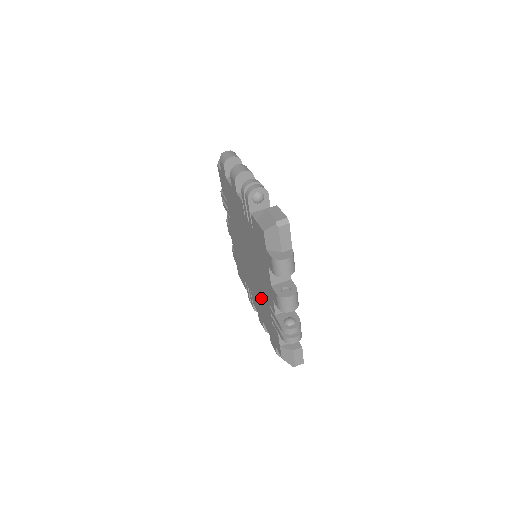
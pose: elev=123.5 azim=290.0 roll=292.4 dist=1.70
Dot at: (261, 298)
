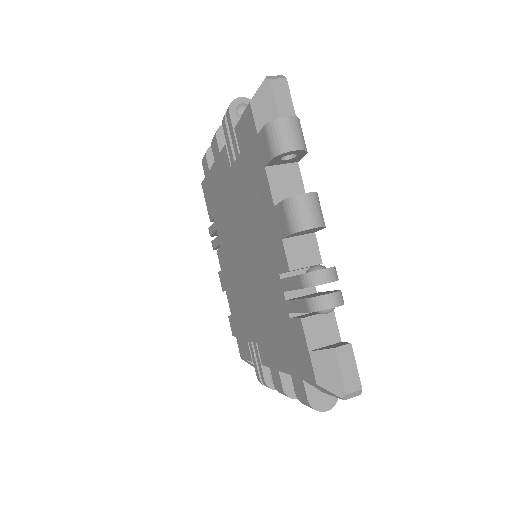
Dot at: (268, 302)
